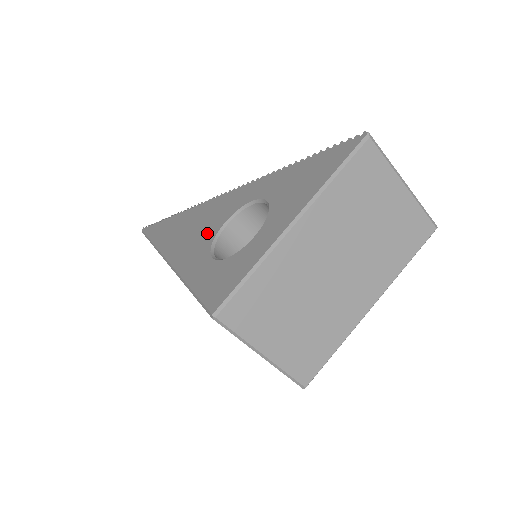
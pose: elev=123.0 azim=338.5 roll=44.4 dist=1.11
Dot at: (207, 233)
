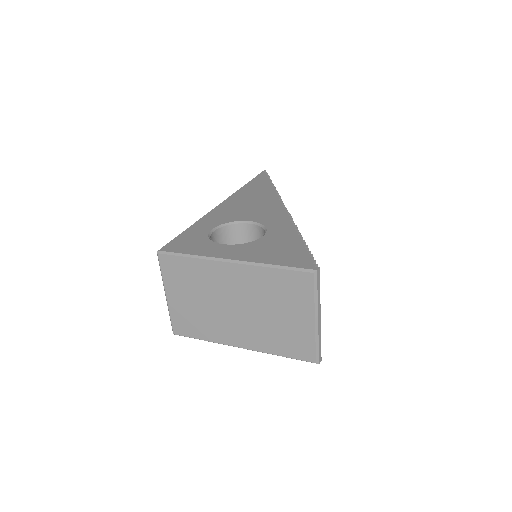
Dot at: (240, 215)
